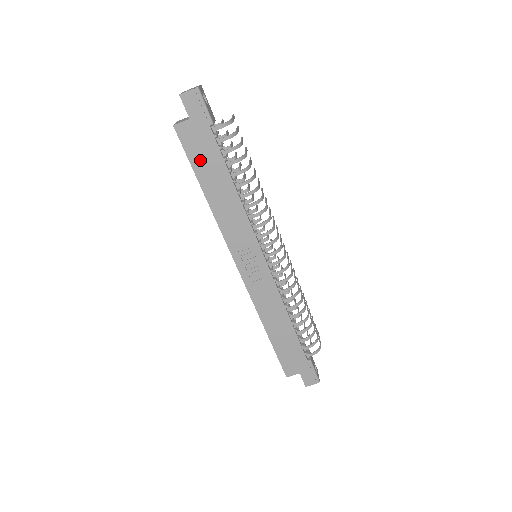
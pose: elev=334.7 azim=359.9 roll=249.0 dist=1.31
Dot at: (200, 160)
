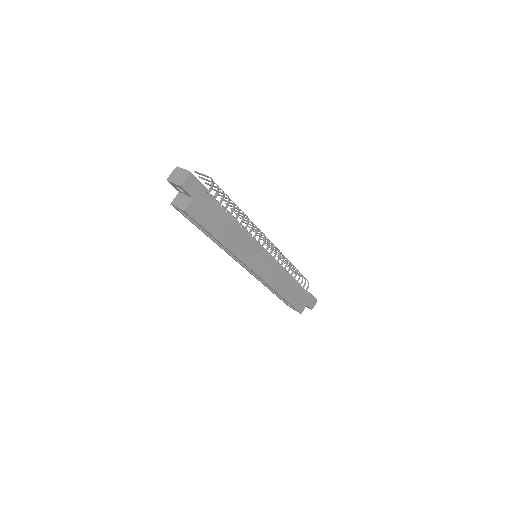
Dot at: (209, 221)
